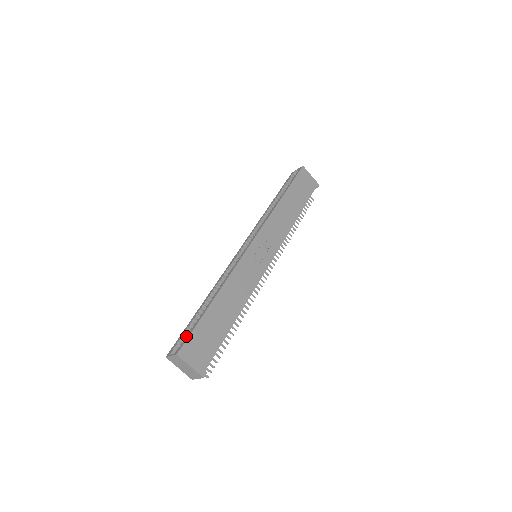
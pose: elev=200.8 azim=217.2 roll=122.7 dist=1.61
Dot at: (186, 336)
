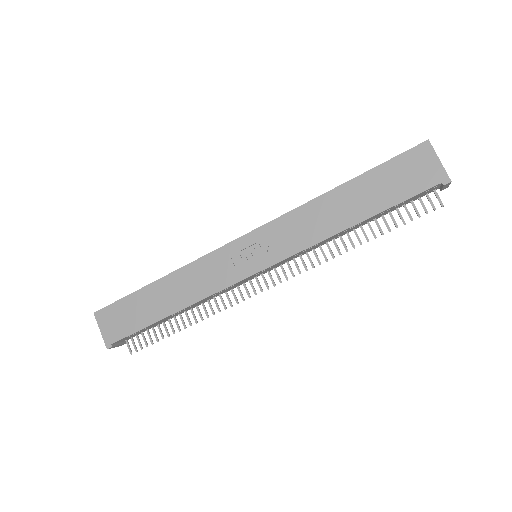
Dot at: occluded
